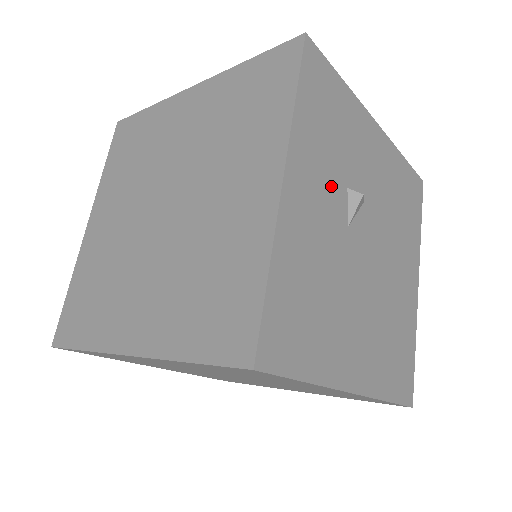
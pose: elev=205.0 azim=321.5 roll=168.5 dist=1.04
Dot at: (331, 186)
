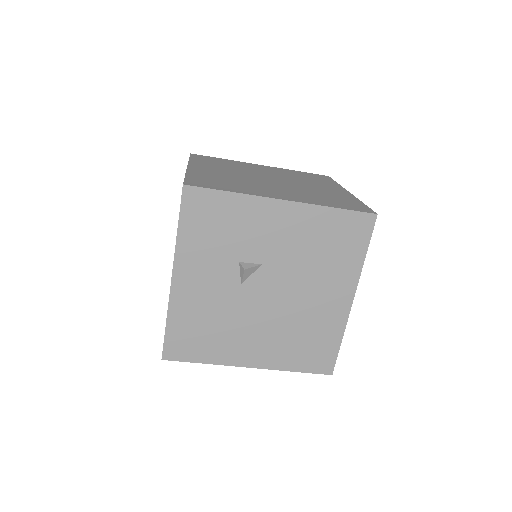
Dot at: (219, 267)
